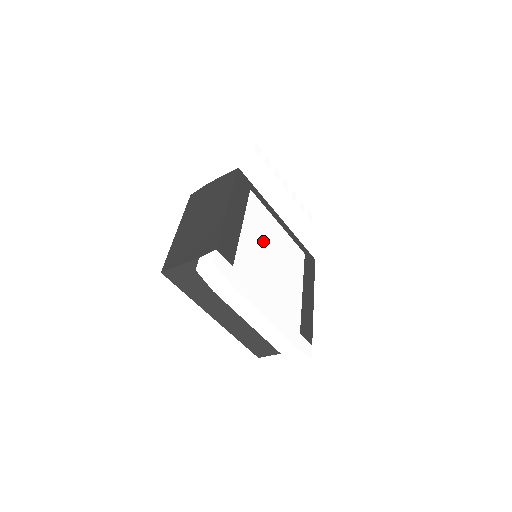
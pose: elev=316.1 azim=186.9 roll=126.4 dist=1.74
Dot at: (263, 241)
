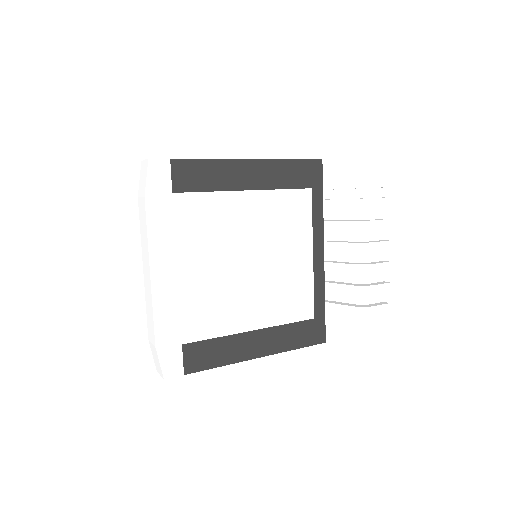
Dot at: (258, 234)
